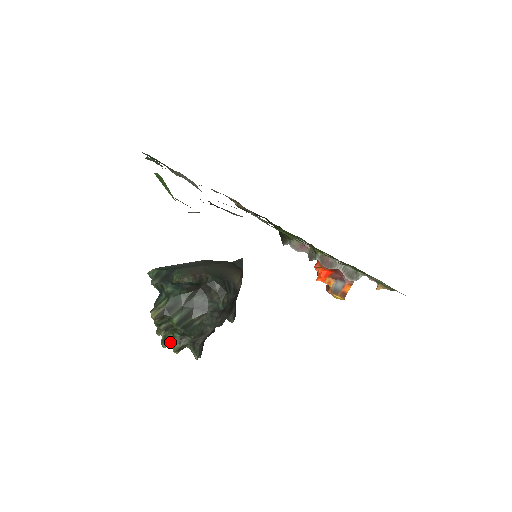
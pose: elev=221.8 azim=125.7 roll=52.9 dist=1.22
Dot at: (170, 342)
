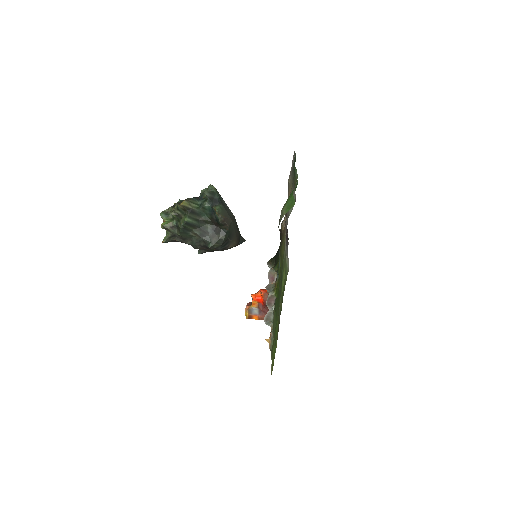
Dot at: (166, 218)
